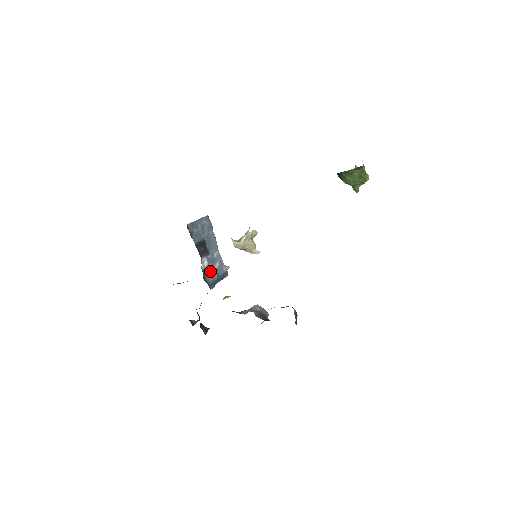
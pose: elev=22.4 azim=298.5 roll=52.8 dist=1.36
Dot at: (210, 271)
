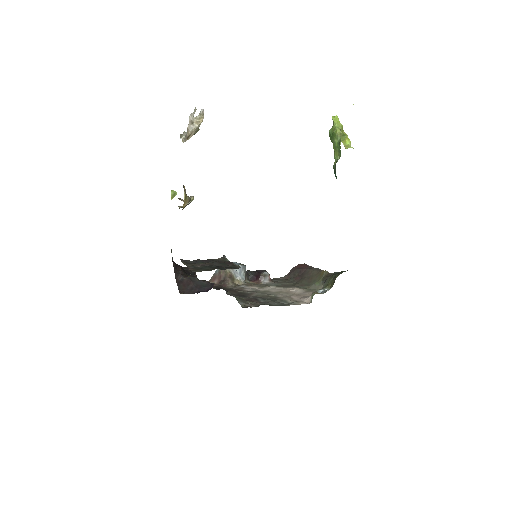
Dot at: occluded
